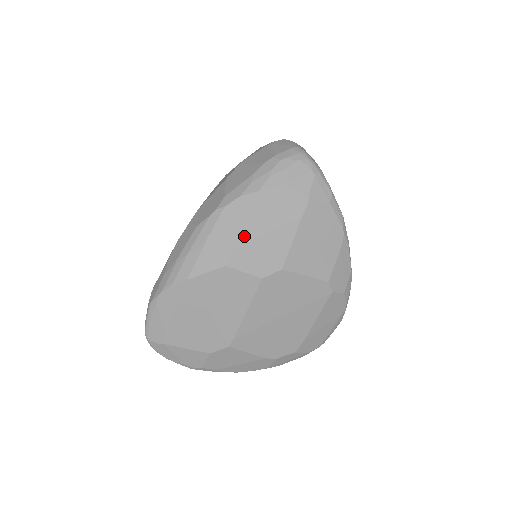
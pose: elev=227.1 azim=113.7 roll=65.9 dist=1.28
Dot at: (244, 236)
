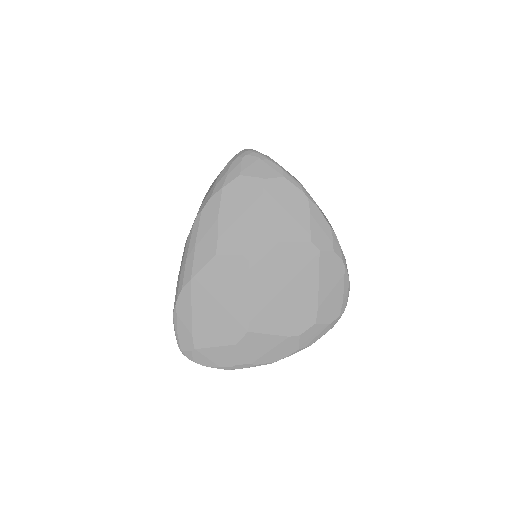
Dot at: (222, 226)
